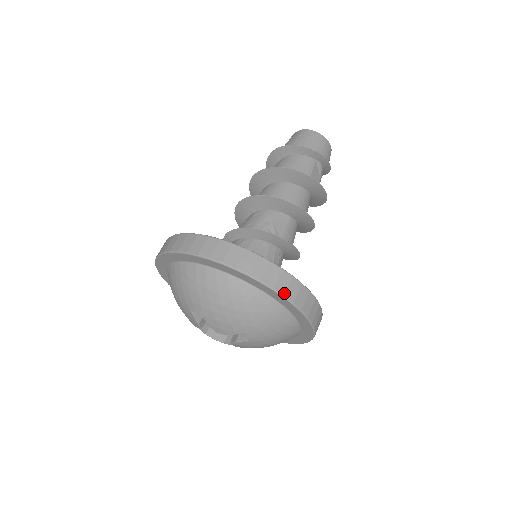
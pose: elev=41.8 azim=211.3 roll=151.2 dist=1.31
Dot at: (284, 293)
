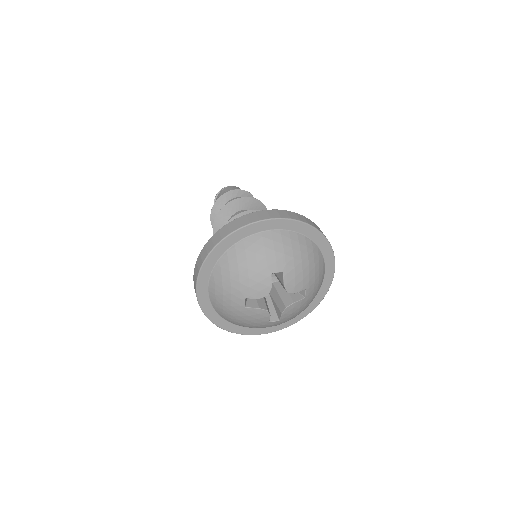
Dot at: (333, 251)
